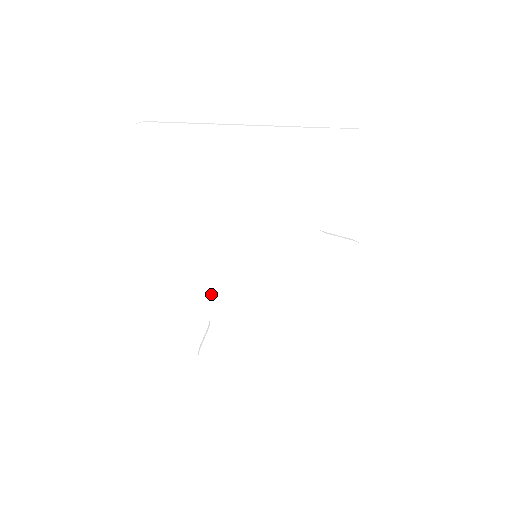
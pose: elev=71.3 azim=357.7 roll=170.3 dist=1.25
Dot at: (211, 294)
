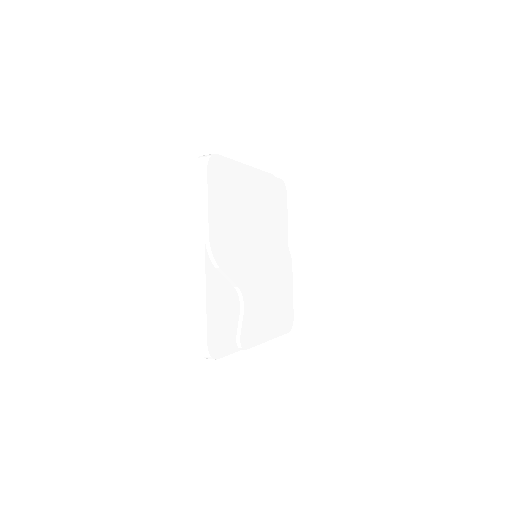
Dot at: (243, 285)
